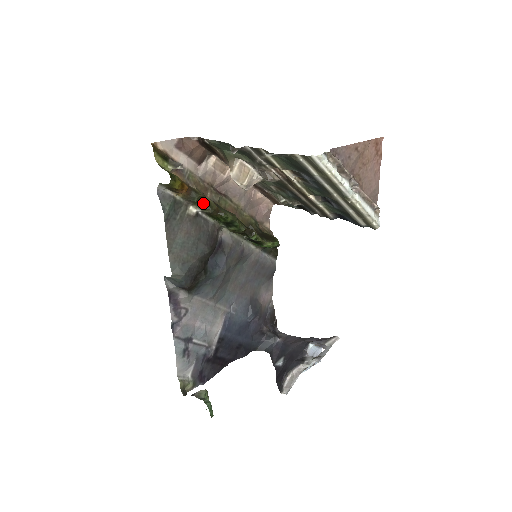
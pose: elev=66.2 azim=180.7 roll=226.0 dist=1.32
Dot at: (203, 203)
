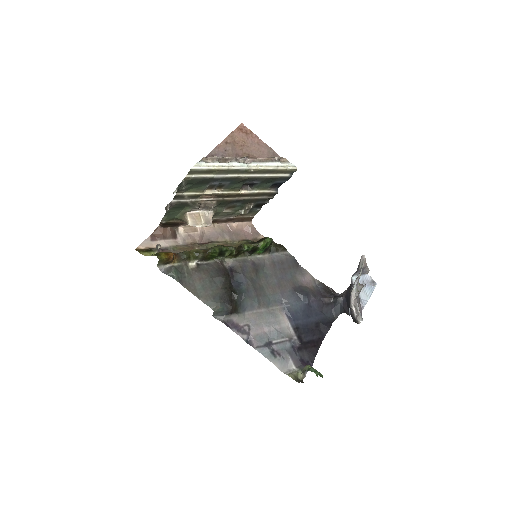
Dot at: (193, 255)
